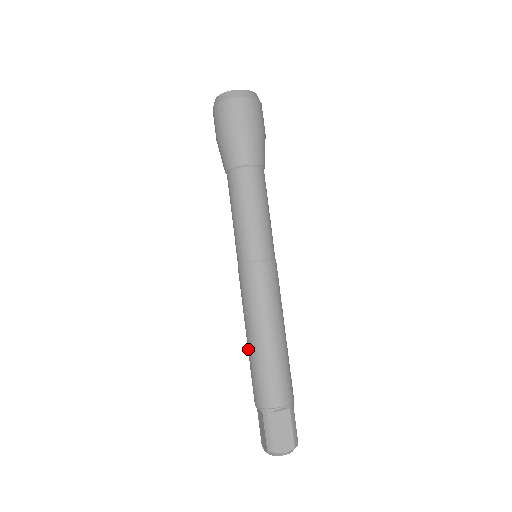
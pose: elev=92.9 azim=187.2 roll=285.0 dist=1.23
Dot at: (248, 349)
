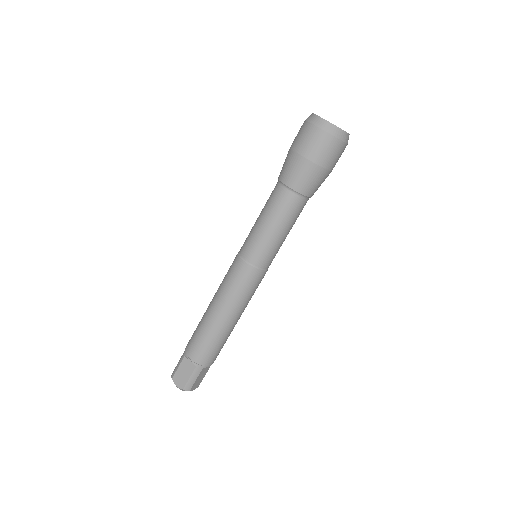
Dot at: occluded
